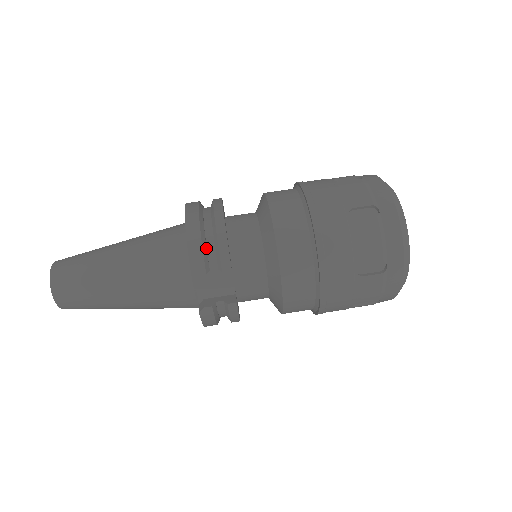
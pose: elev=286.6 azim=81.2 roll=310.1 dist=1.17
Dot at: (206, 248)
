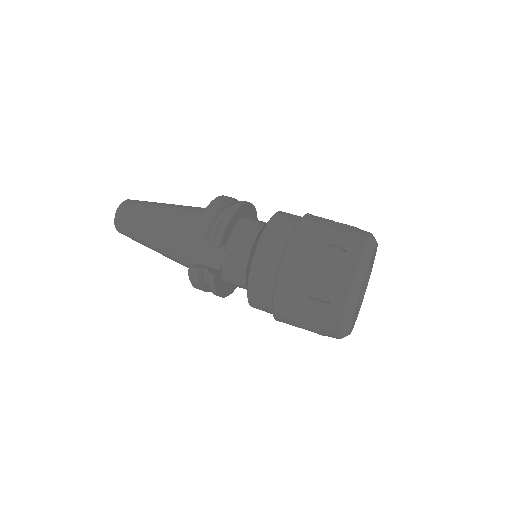
Dot at: (212, 226)
